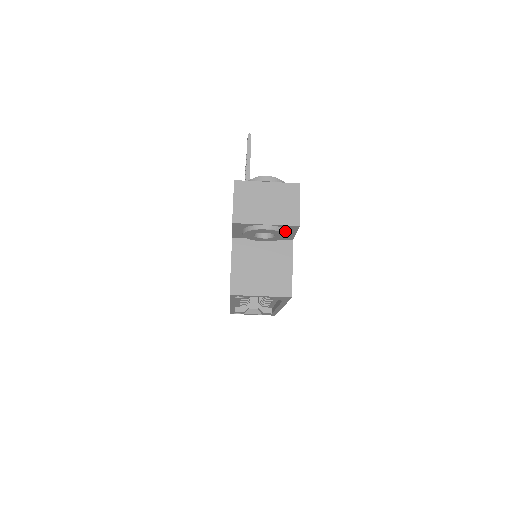
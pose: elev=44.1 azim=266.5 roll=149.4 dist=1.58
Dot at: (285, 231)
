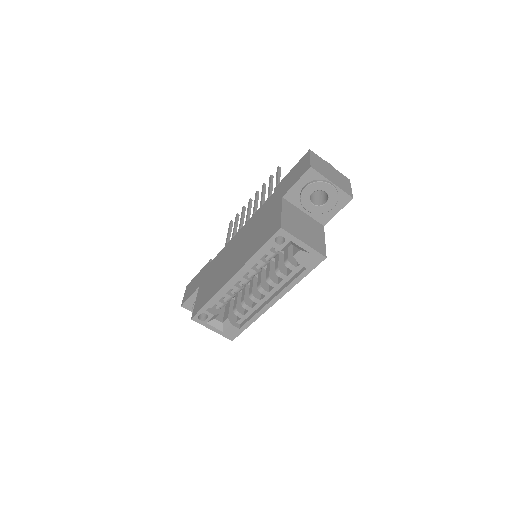
Dot at: (337, 201)
